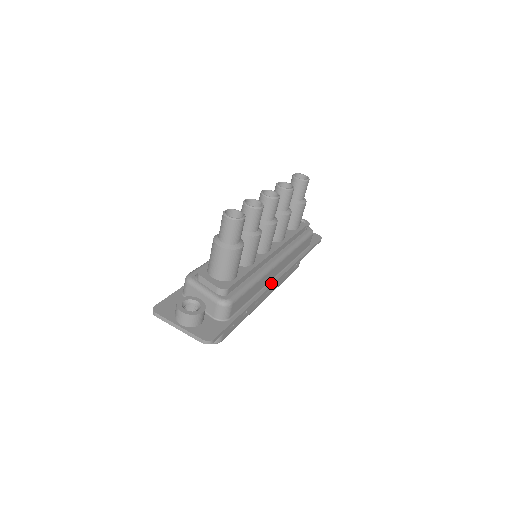
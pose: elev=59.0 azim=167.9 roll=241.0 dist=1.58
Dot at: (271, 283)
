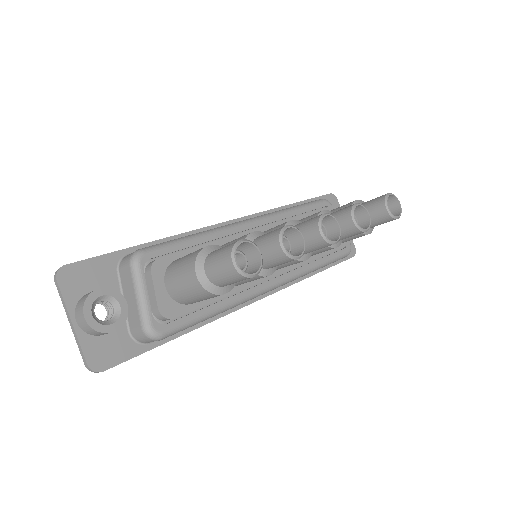
Dot at: (245, 303)
